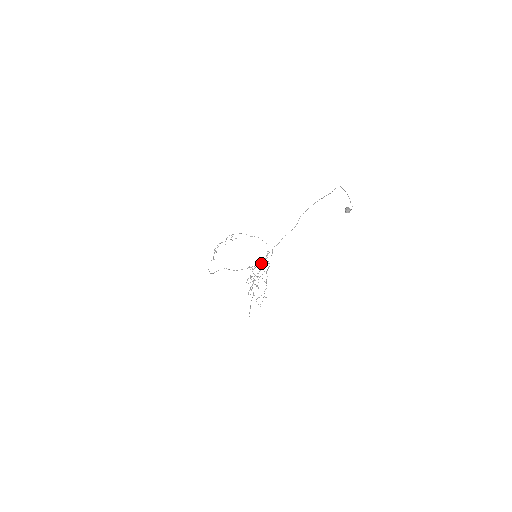
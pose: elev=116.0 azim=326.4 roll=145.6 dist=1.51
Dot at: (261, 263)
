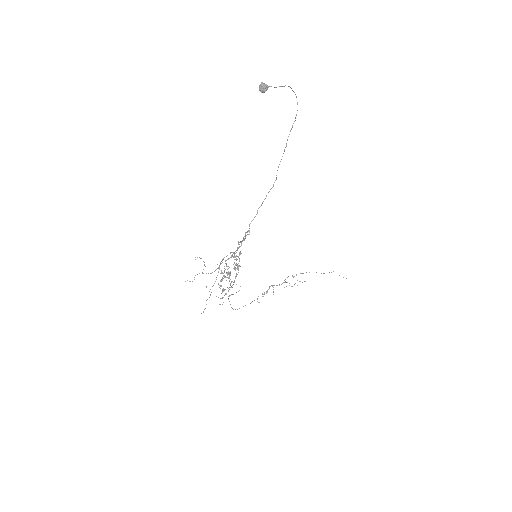
Dot at: occluded
